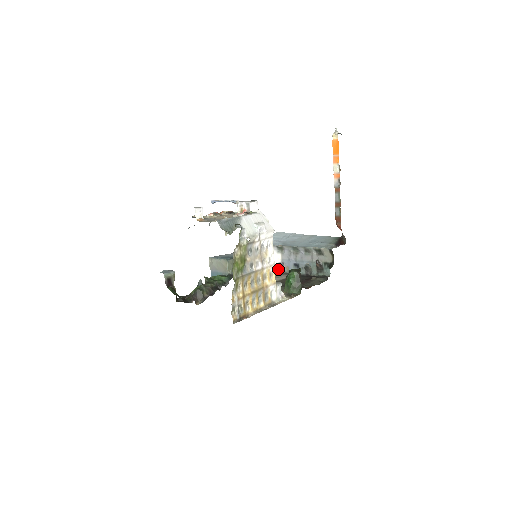
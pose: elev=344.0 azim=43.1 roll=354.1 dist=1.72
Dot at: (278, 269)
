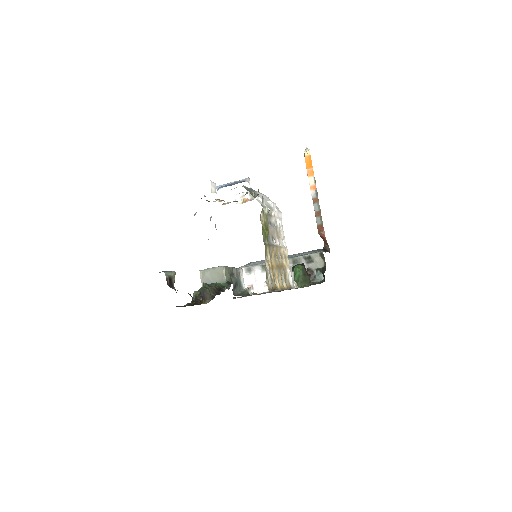
Dot at: (264, 290)
